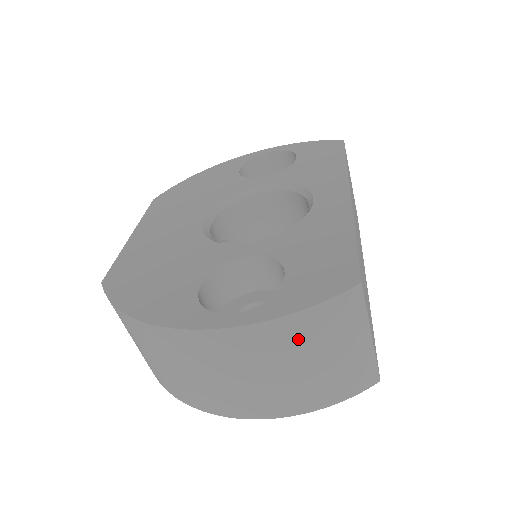
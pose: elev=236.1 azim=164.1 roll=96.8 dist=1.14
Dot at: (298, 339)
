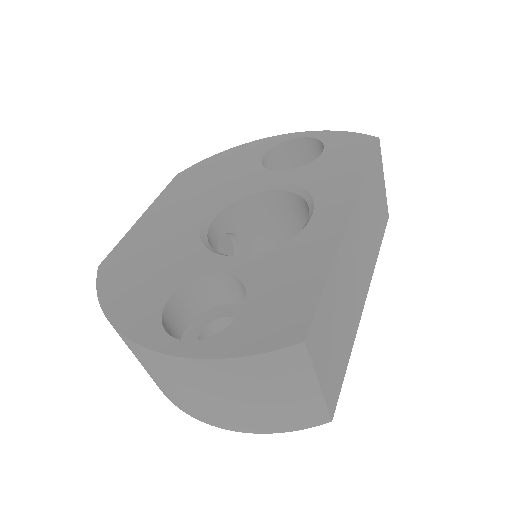
Dot at: (237, 378)
